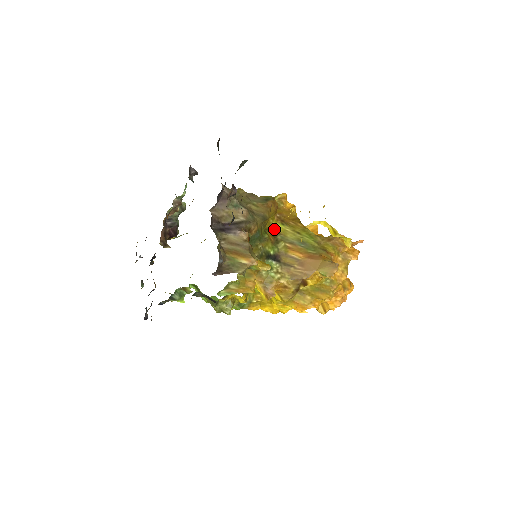
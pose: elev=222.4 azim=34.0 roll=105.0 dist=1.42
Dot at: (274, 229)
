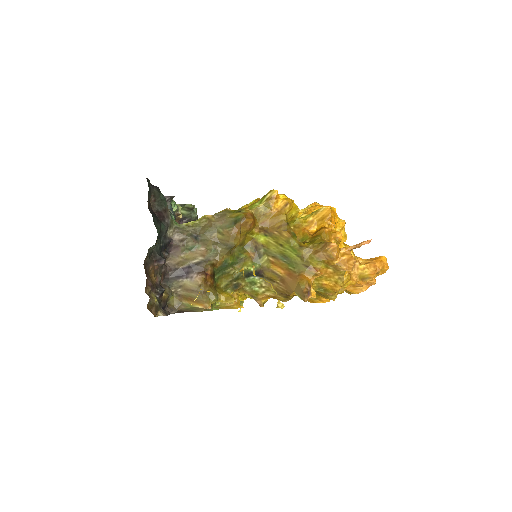
Dot at: (256, 242)
